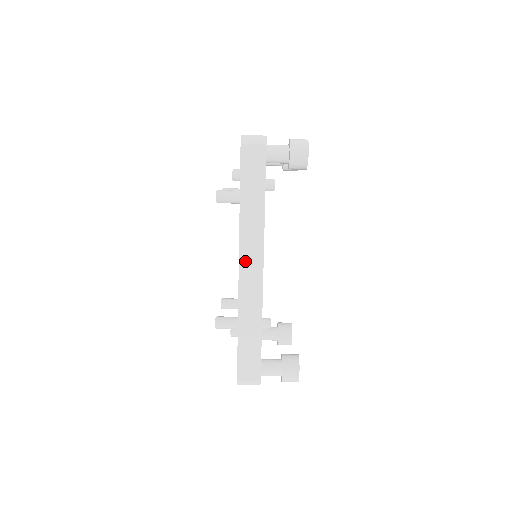
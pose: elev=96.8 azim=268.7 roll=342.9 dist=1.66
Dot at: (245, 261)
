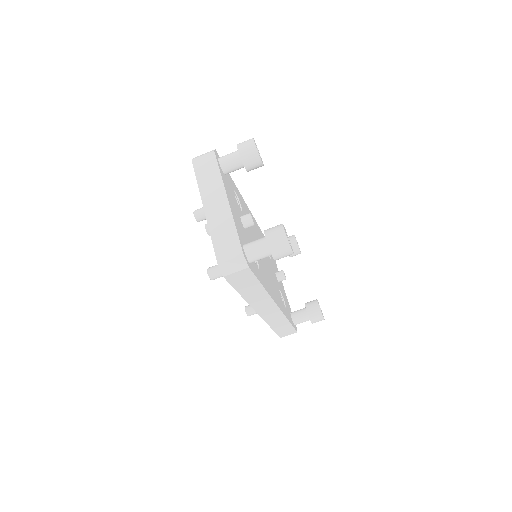
Dot at: (261, 310)
